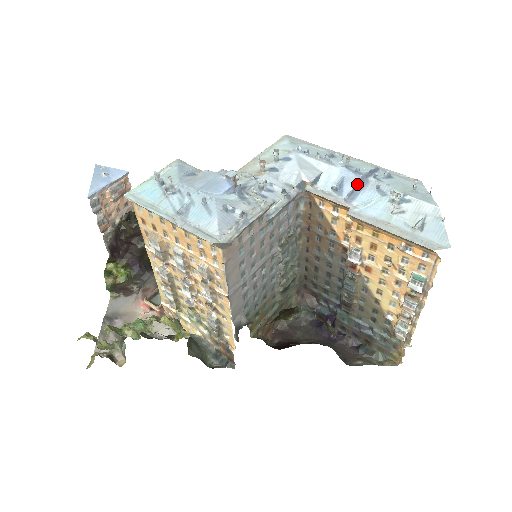
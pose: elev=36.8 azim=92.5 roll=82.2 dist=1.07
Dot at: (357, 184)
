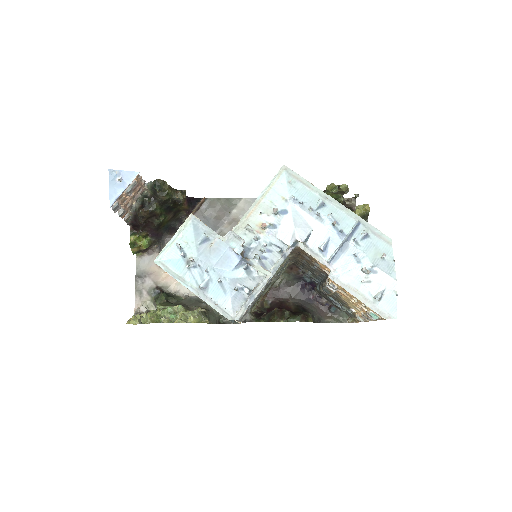
Dot at: (339, 248)
